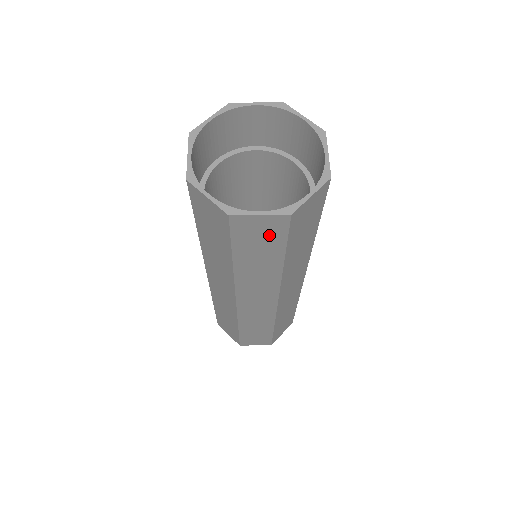
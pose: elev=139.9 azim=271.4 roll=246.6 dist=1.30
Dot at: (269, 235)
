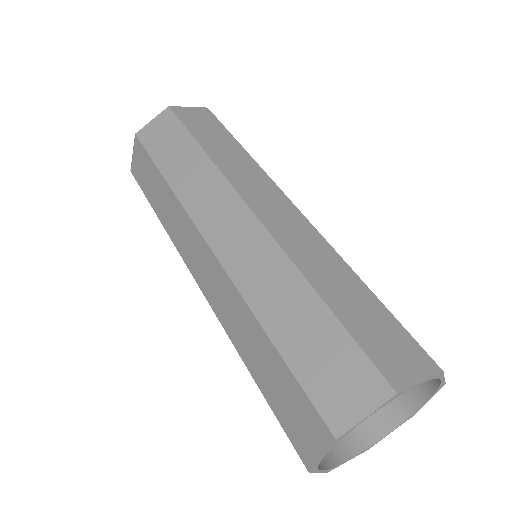
Dot at: occluded
